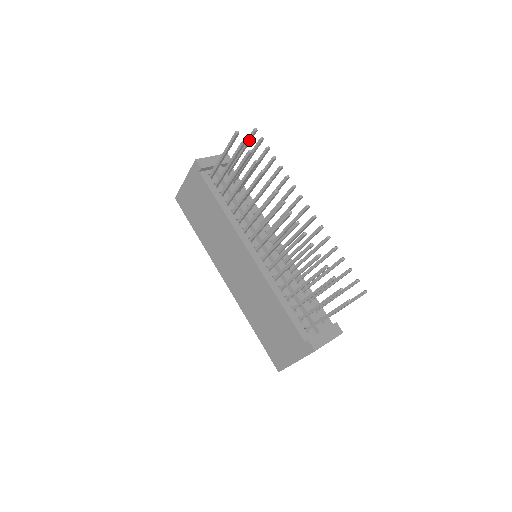
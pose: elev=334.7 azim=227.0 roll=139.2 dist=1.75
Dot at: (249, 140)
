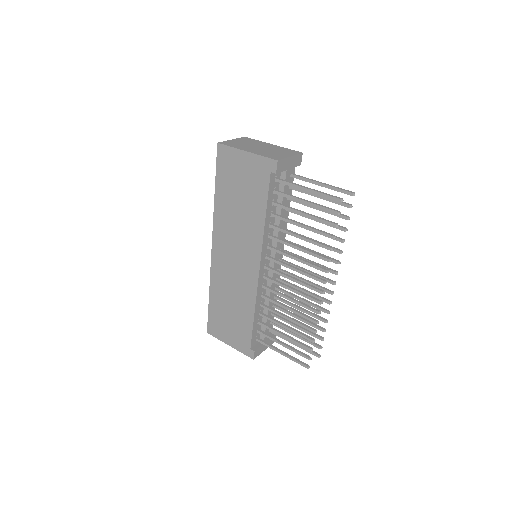
Dot at: (339, 191)
